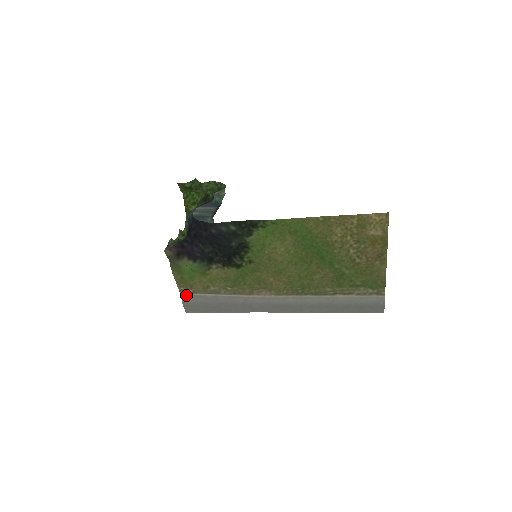
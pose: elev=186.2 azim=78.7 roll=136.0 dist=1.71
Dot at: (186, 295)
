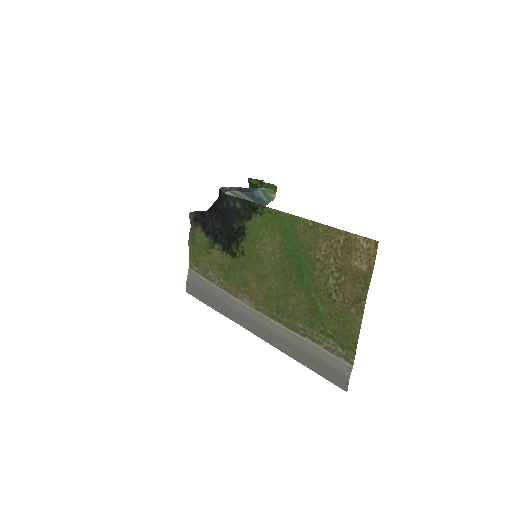
Dot at: (192, 272)
